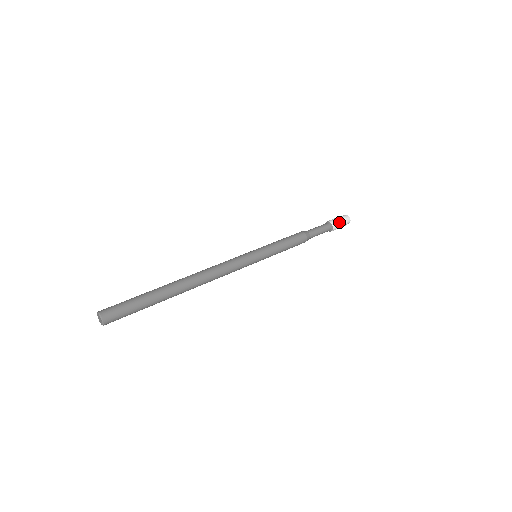
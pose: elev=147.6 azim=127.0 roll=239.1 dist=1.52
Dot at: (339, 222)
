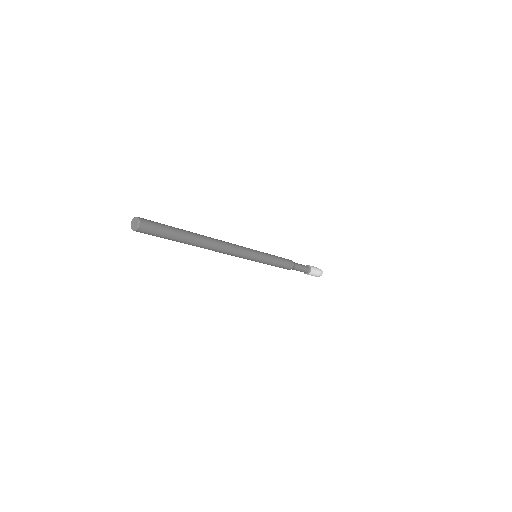
Dot at: occluded
